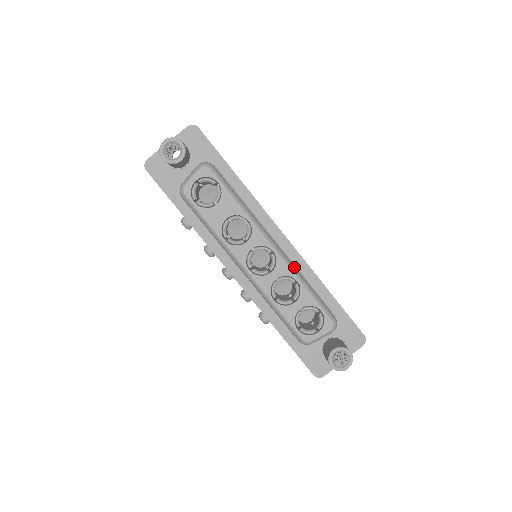
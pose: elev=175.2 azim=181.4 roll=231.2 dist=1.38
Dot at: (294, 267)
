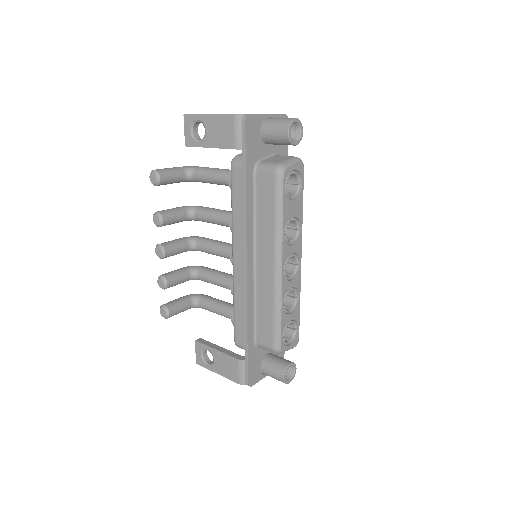
Dot at: occluded
